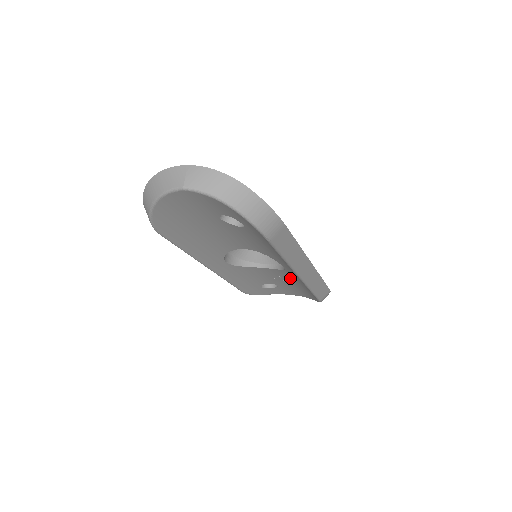
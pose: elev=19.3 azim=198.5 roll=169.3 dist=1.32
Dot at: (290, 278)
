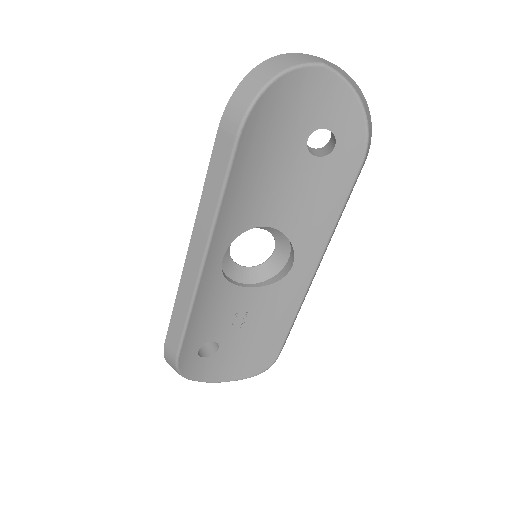
Dot at: (266, 309)
